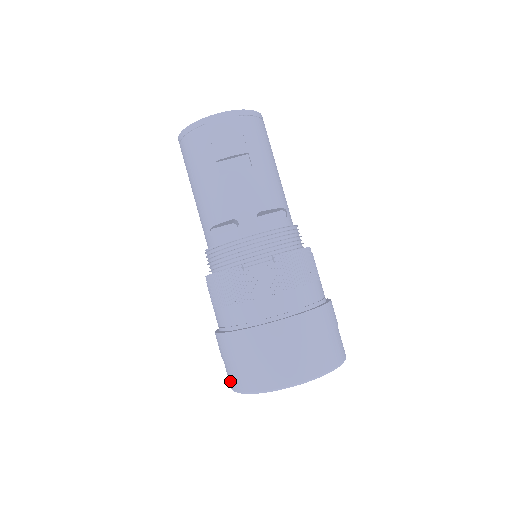
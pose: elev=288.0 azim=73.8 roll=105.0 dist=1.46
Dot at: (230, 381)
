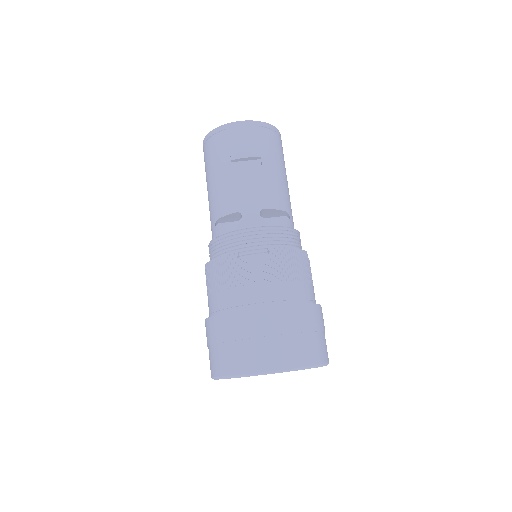
Dot at: (211, 368)
